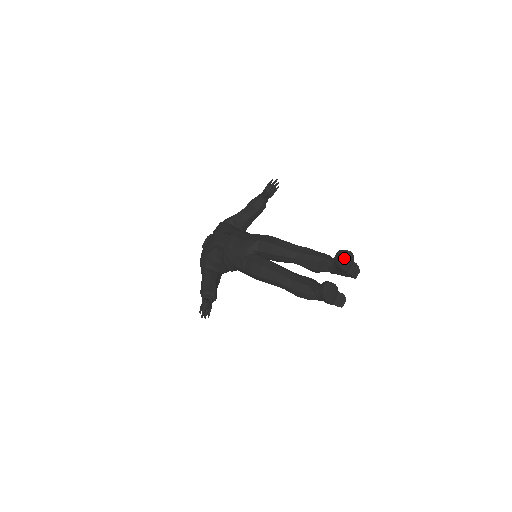
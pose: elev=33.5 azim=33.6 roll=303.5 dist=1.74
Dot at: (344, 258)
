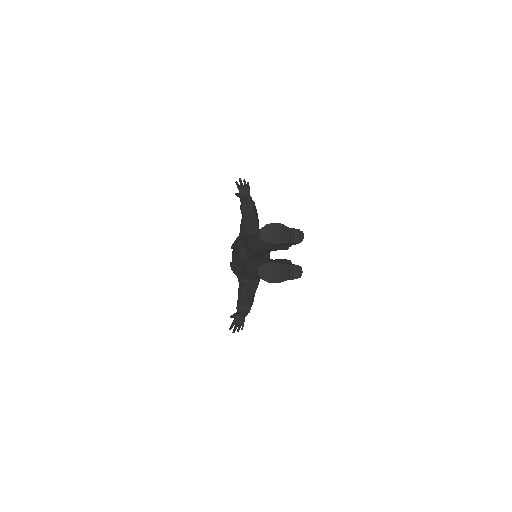
Dot at: (267, 233)
